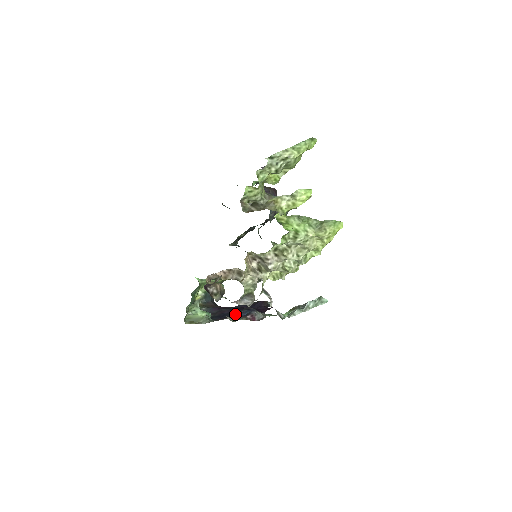
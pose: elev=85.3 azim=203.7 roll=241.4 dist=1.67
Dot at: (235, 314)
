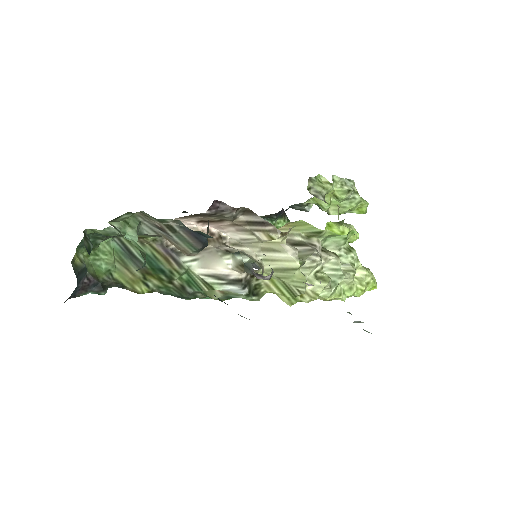
Dot at: occluded
